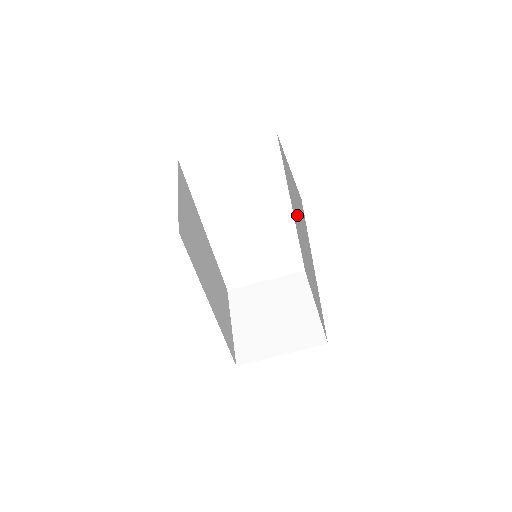
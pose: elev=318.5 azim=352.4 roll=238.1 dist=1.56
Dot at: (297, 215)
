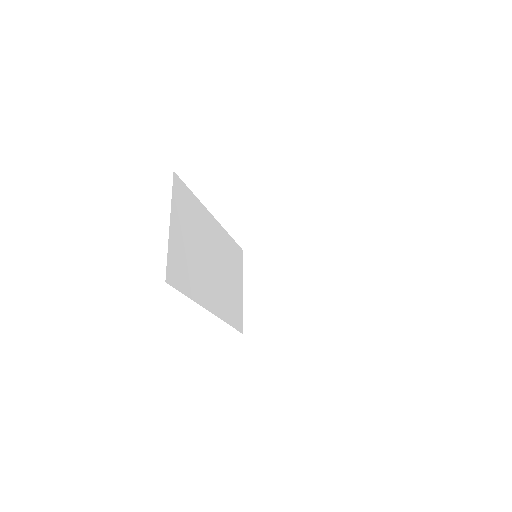
Dot at: occluded
